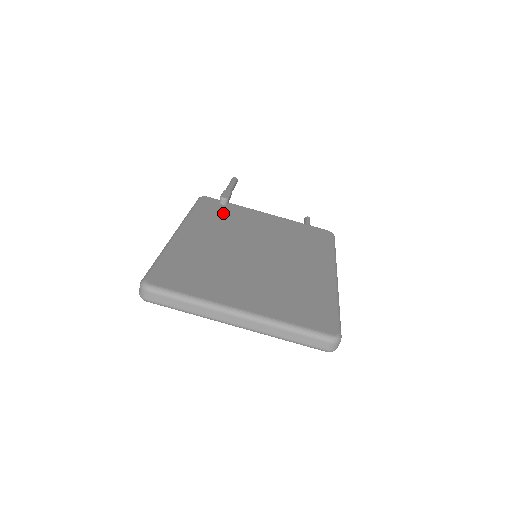
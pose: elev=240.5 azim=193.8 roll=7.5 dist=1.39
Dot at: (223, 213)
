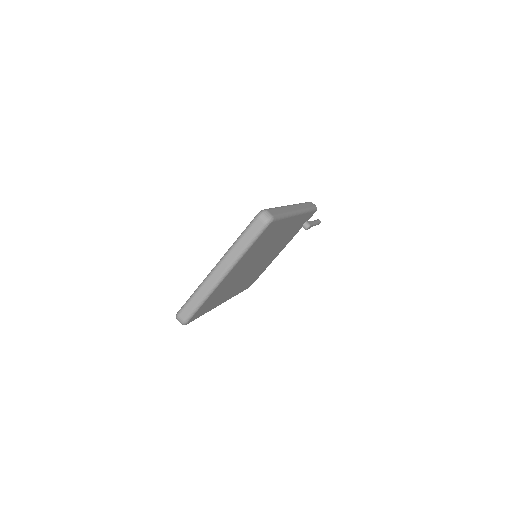
Dot at: occluded
